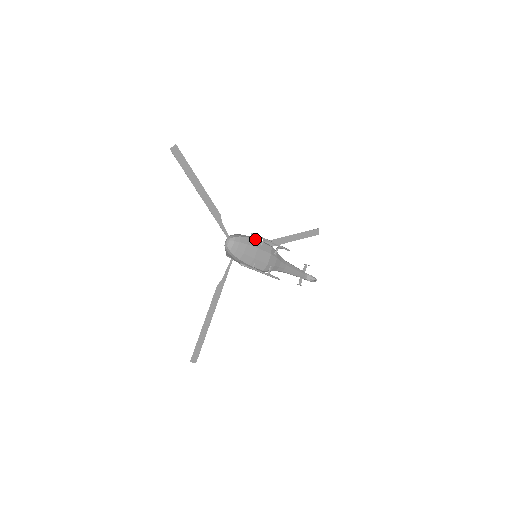
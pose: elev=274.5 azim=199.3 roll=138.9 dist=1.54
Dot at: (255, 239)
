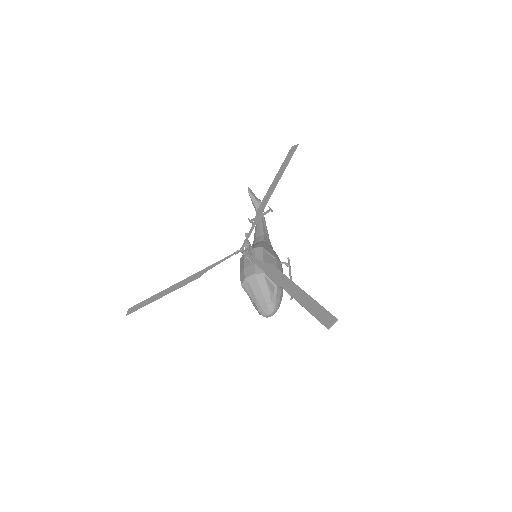
Dot at: occluded
